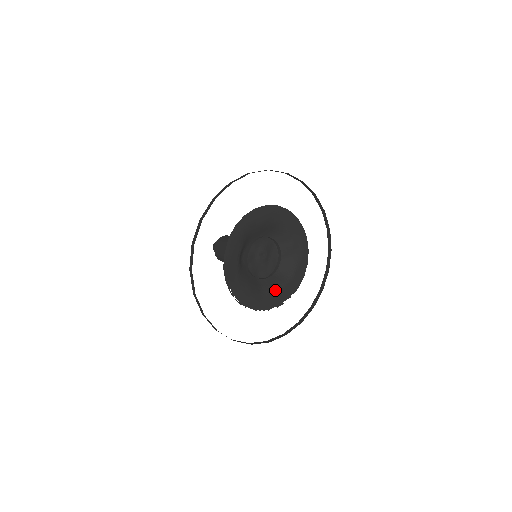
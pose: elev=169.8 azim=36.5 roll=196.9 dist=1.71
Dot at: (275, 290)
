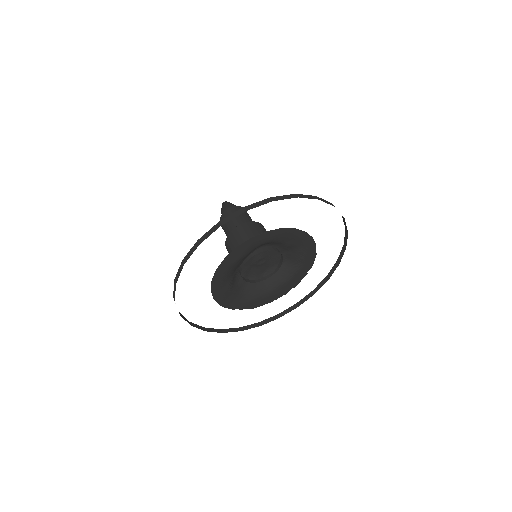
Dot at: (286, 281)
